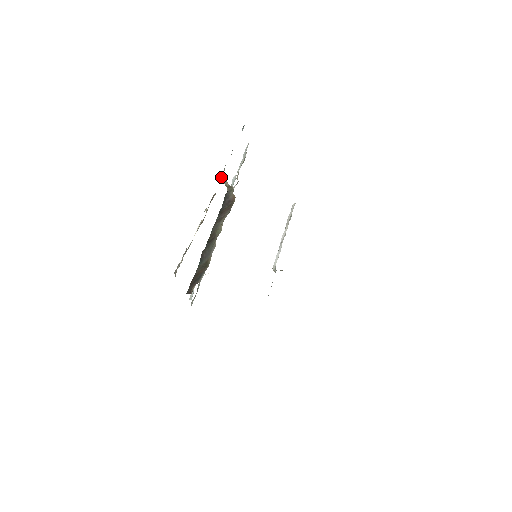
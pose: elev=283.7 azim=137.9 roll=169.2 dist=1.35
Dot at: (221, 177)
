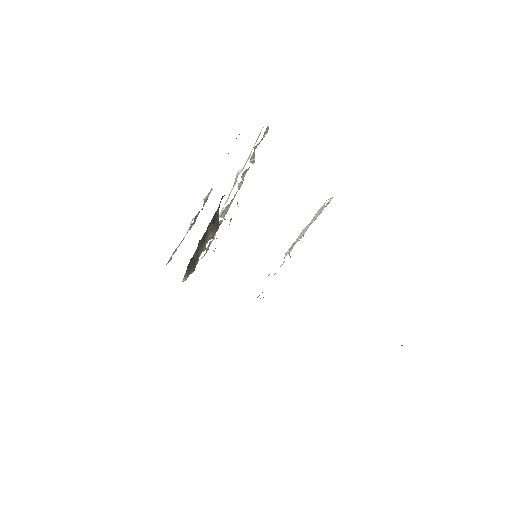
Dot at: occluded
